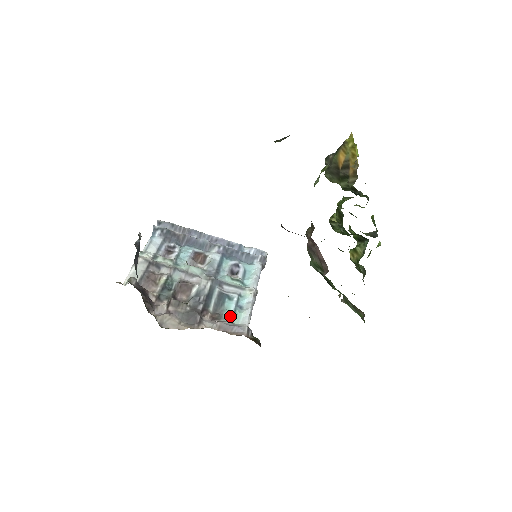
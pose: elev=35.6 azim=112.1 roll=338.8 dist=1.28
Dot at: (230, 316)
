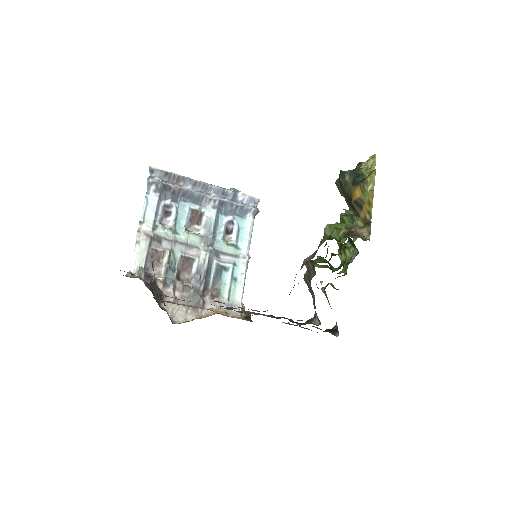
Dot at: (227, 291)
